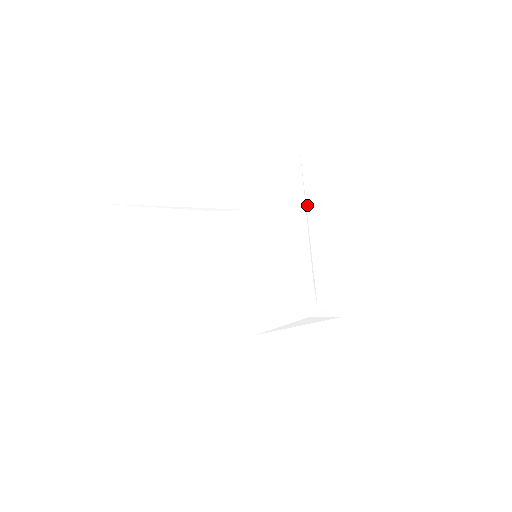
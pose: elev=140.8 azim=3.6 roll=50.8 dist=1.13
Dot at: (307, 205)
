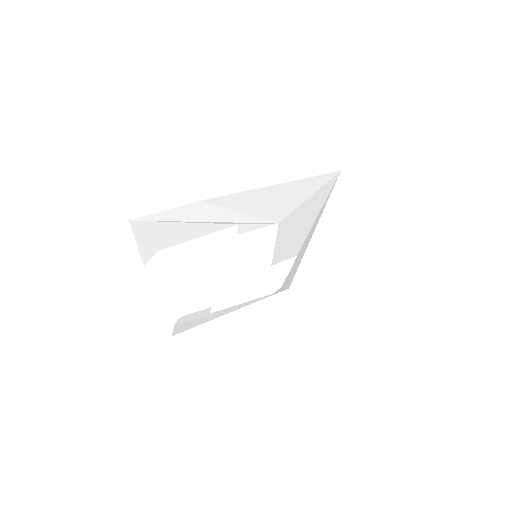
Dot at: (317, 217)
